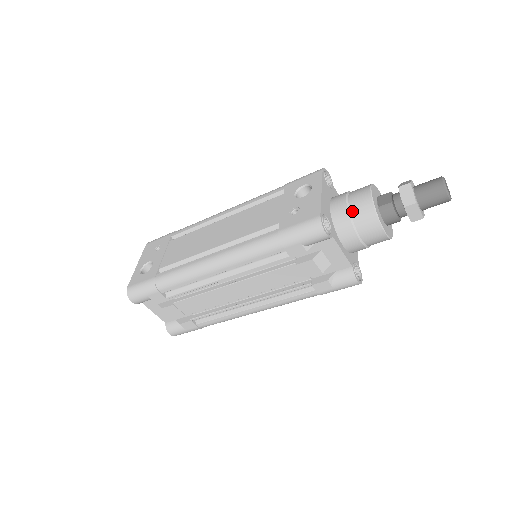
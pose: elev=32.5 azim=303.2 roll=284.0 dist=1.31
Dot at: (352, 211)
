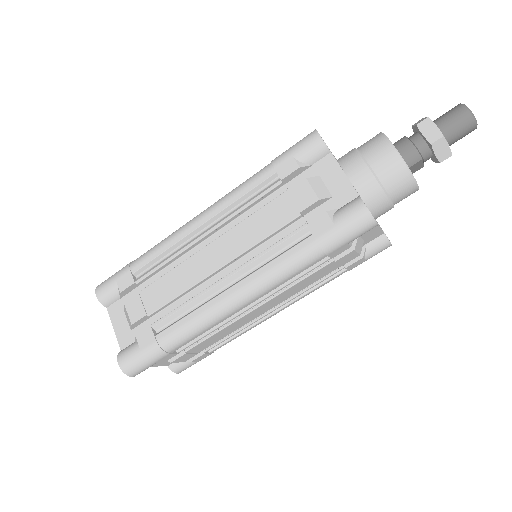
Dot at: (359, 147)
